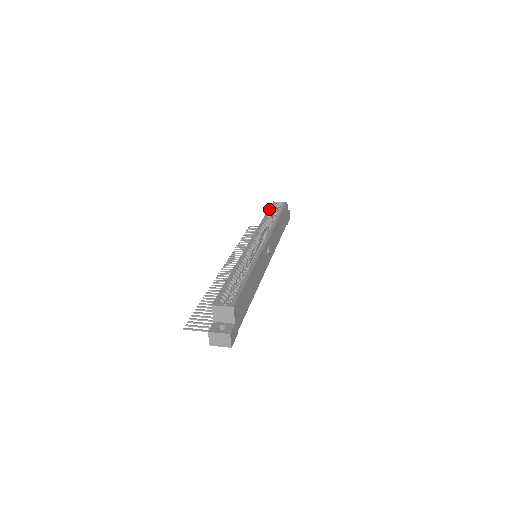
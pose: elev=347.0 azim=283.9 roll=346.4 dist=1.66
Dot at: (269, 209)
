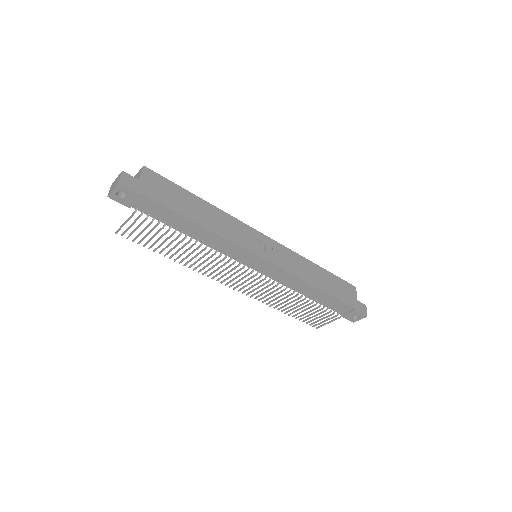
Dot at: occluded
